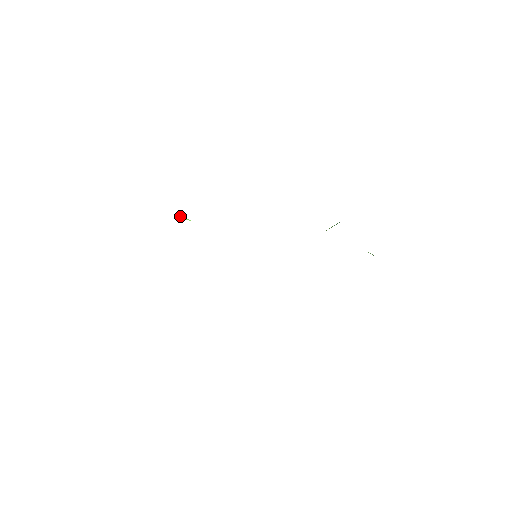
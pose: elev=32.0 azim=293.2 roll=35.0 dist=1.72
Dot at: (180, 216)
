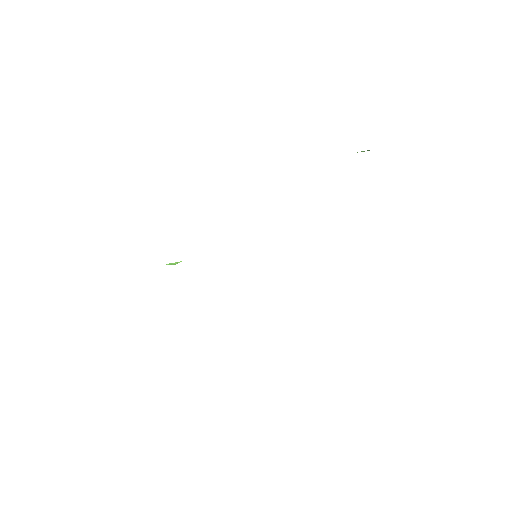
Dot at: (171, 264)
